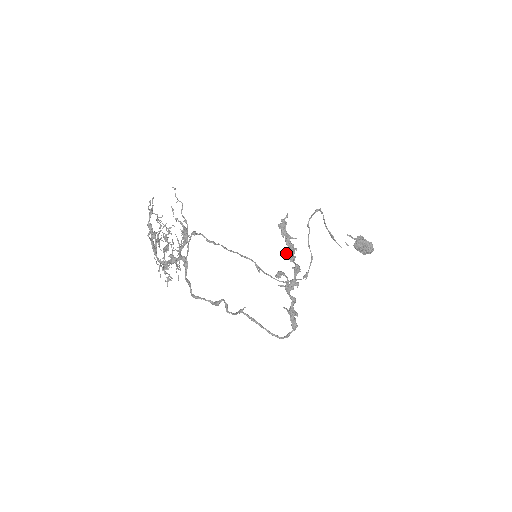
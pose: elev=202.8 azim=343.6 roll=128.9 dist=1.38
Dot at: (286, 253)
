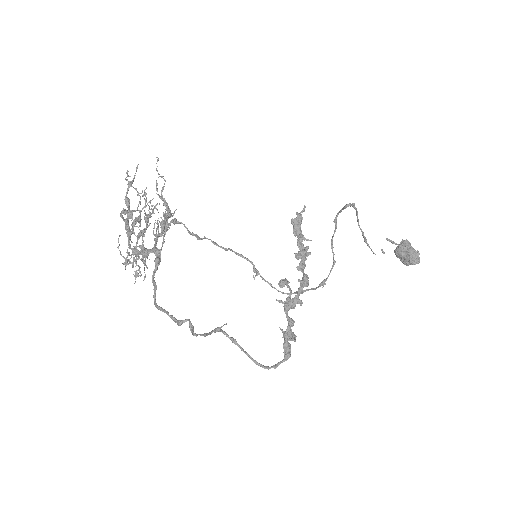
Dot at: (296, 257)
